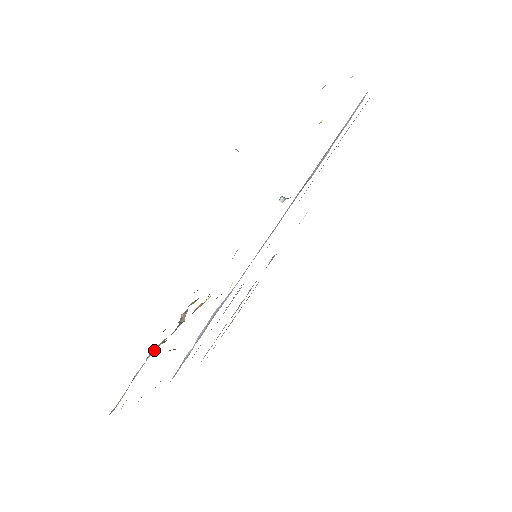
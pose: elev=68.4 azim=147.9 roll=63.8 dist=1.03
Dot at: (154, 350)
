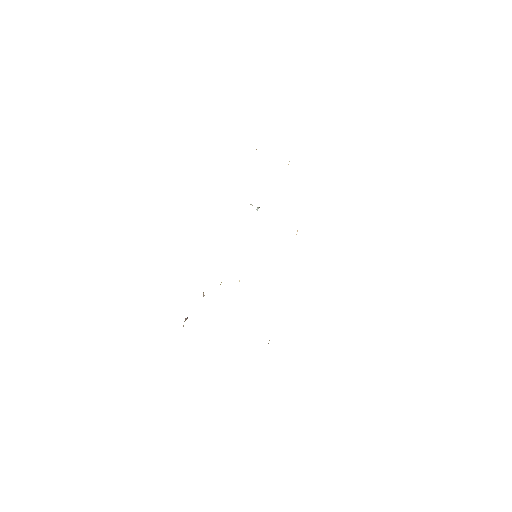
Dot at: (187, 318)
